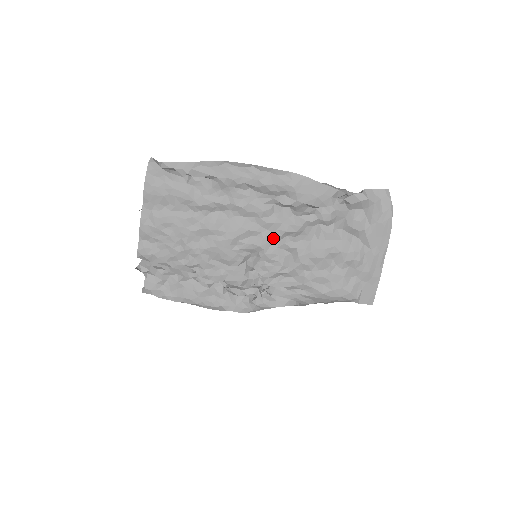
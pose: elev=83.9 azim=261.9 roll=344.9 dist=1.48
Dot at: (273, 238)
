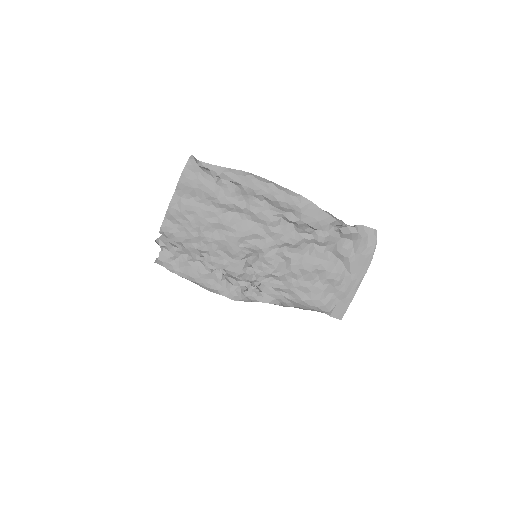
Dot at: (274, 245)
